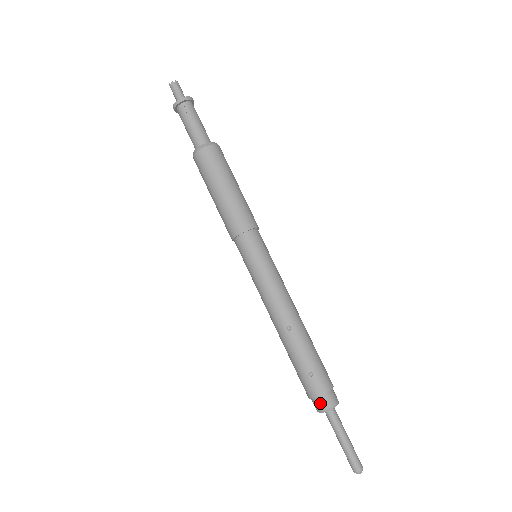
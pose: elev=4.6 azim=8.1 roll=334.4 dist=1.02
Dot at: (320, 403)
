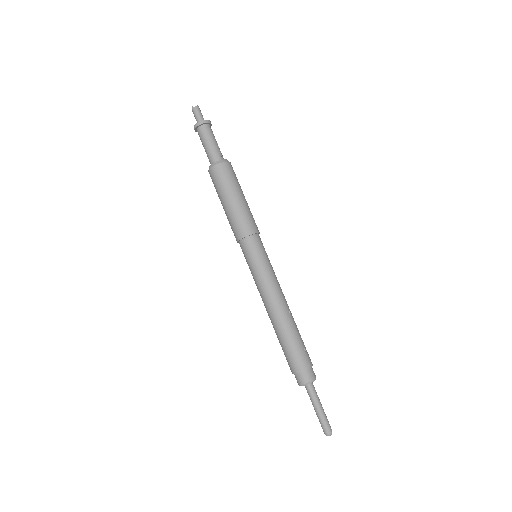
Dot at: (311, 374)
